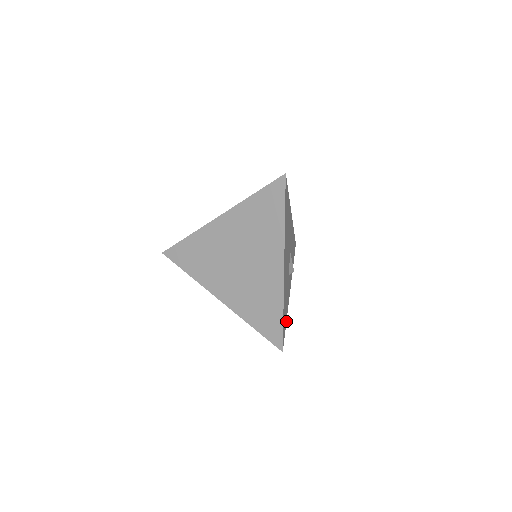
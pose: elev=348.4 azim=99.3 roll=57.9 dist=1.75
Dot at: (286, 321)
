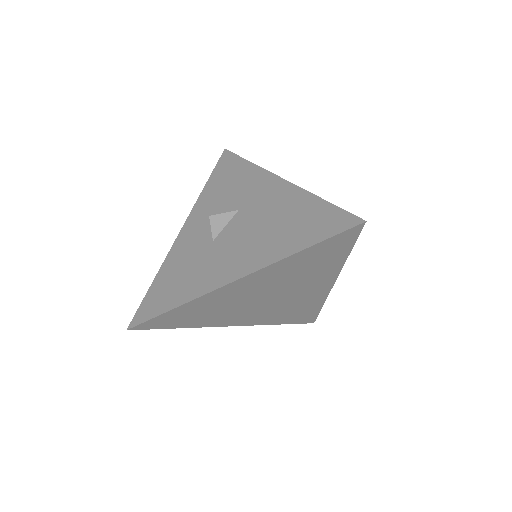
Dot at: occluded
